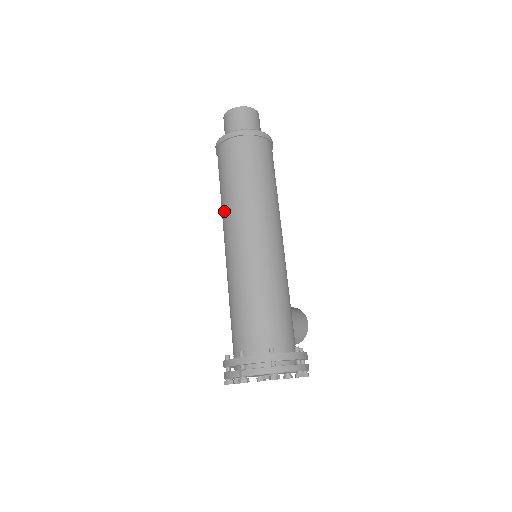
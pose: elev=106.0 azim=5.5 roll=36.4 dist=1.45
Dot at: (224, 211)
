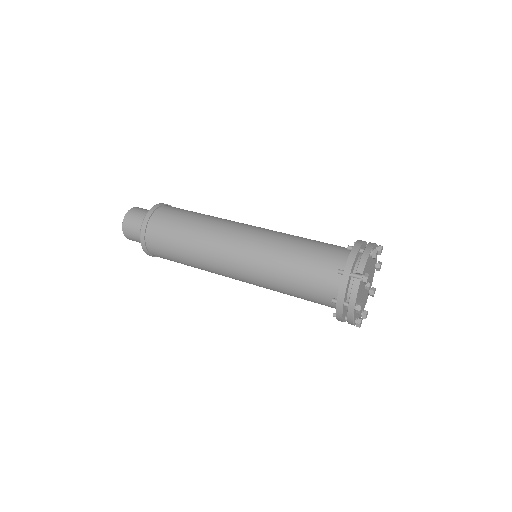
Dot at: (203, 252)
